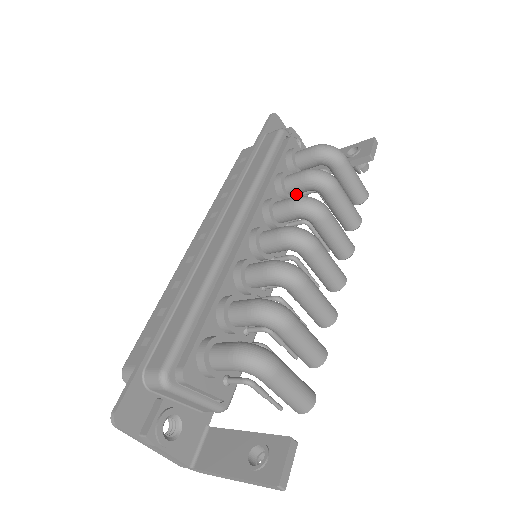
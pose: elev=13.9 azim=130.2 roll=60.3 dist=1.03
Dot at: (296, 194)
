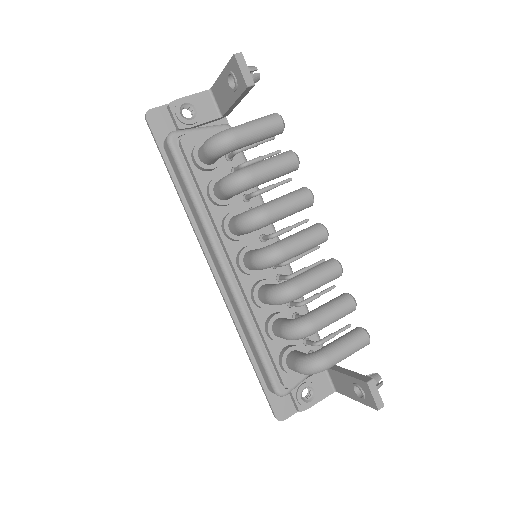
Dot at: occluded
